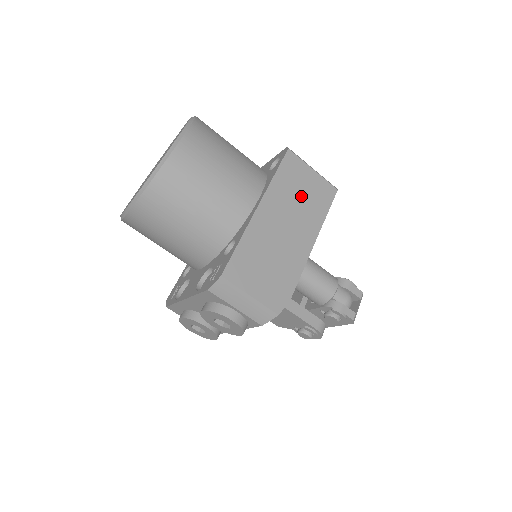
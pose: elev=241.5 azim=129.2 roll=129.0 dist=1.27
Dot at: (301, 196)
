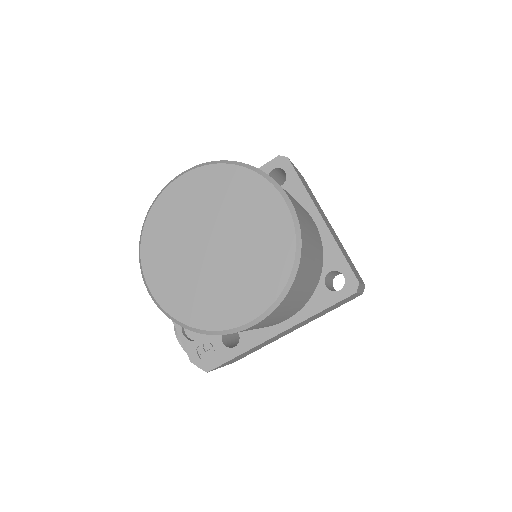
Dot at: occluded
